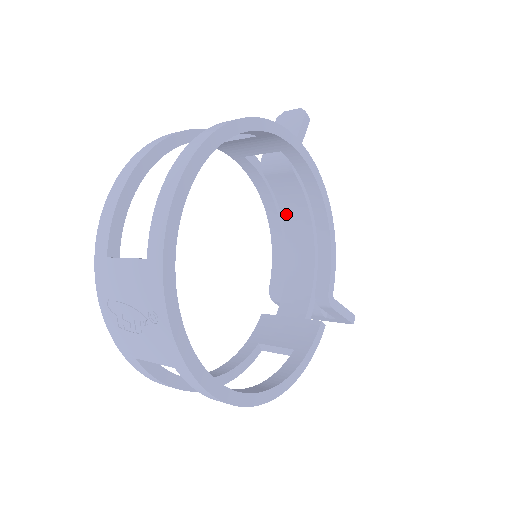
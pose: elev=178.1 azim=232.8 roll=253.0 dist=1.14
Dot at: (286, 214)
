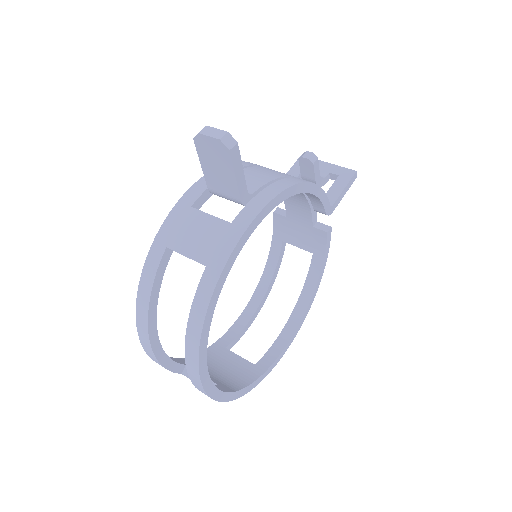
Dot at: occluded
